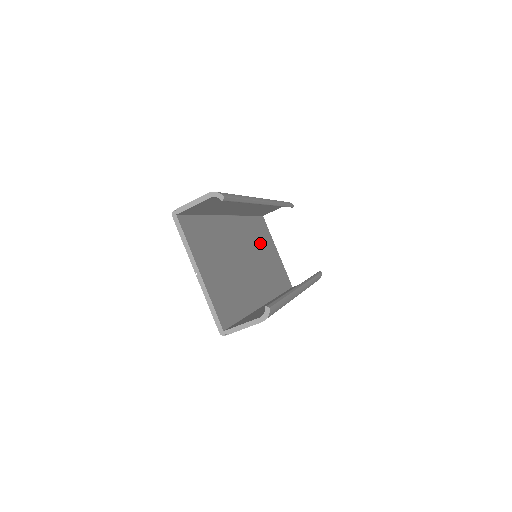
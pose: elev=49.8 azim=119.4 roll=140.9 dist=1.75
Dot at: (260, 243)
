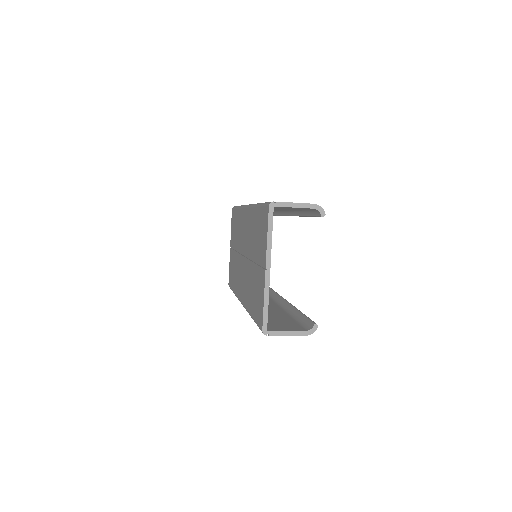
Dot at: occluded
